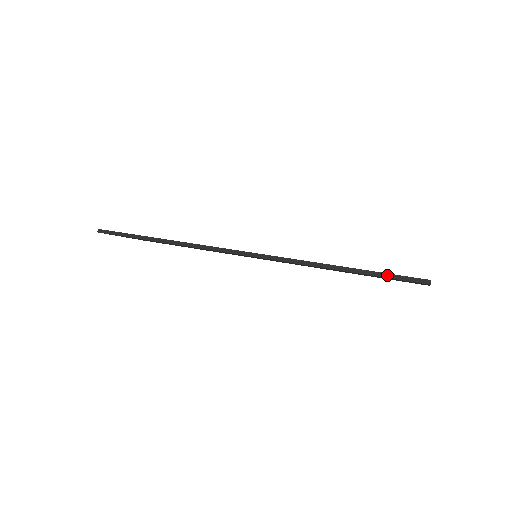
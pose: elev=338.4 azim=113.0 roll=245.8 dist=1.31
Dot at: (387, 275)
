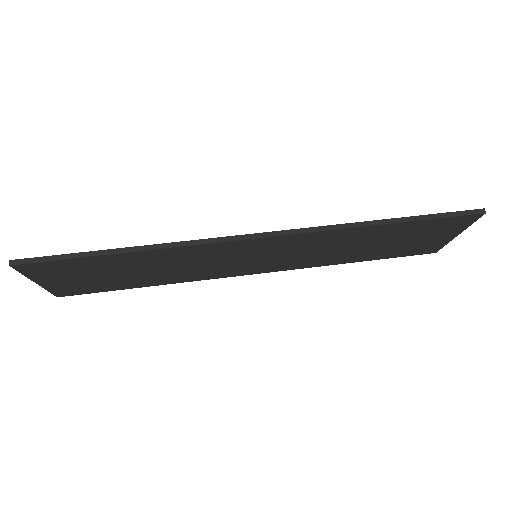
Dot at: (441, 215)
